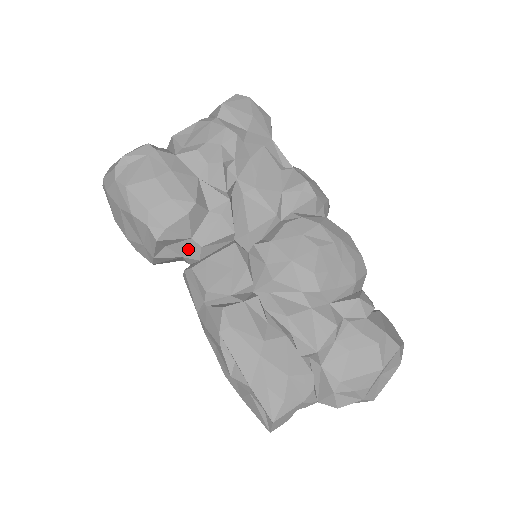
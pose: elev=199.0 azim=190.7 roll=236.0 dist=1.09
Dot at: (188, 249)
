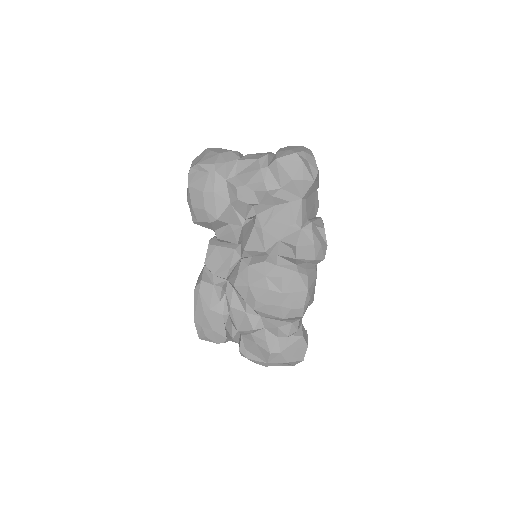
Dot at: occluded
